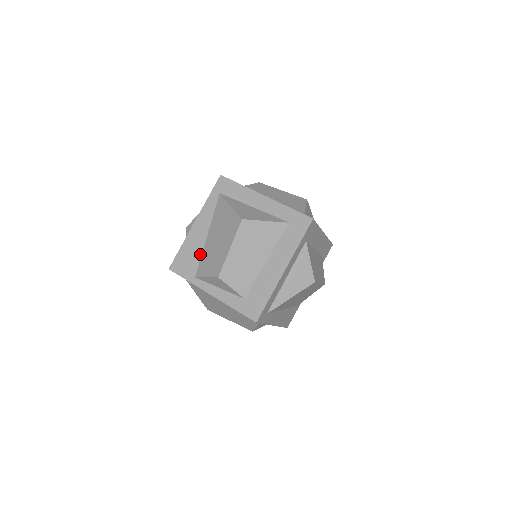
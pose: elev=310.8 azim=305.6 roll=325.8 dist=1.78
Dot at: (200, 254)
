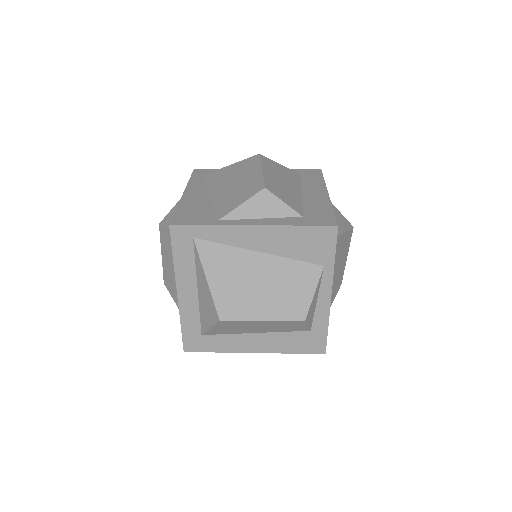
Dot at: (210, 206)
